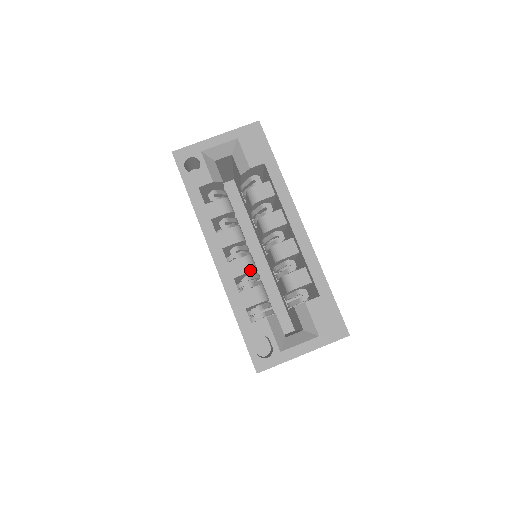
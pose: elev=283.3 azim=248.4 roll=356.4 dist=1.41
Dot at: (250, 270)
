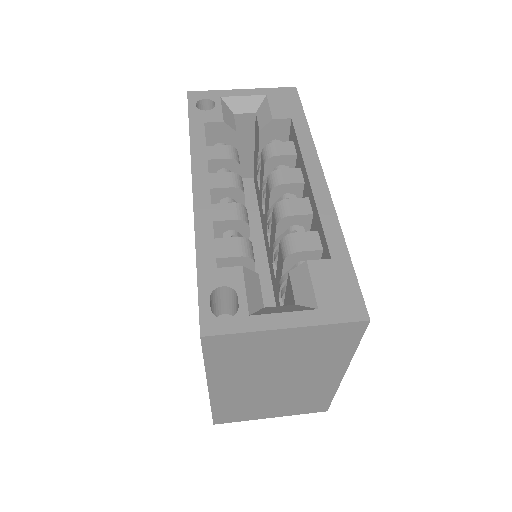
Dot at: (239, 218)
